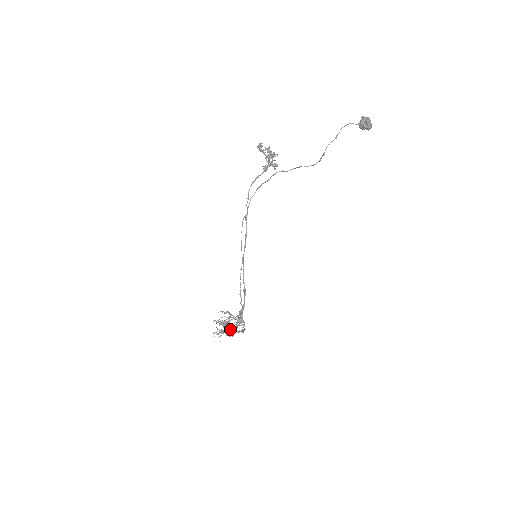
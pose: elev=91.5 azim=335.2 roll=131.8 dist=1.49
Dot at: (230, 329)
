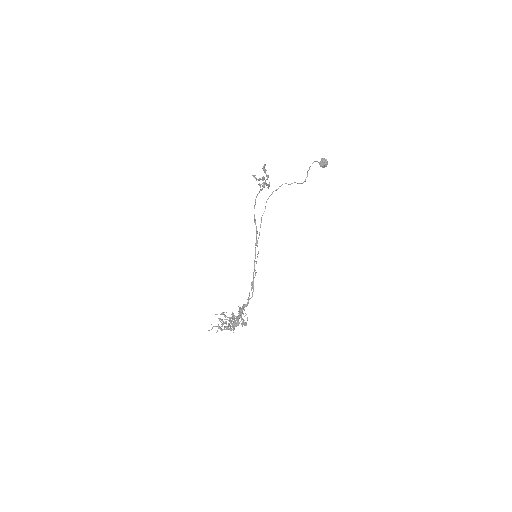
Dot at: occluded
